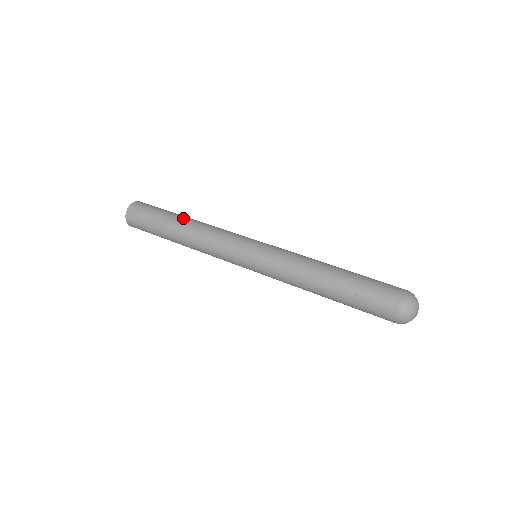
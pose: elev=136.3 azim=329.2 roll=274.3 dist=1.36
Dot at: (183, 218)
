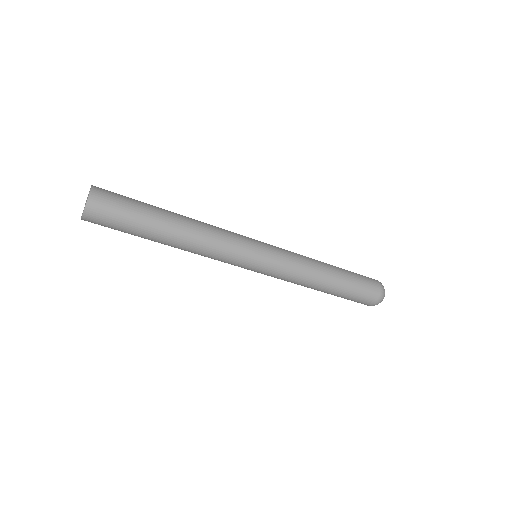
Dot at: occluded
